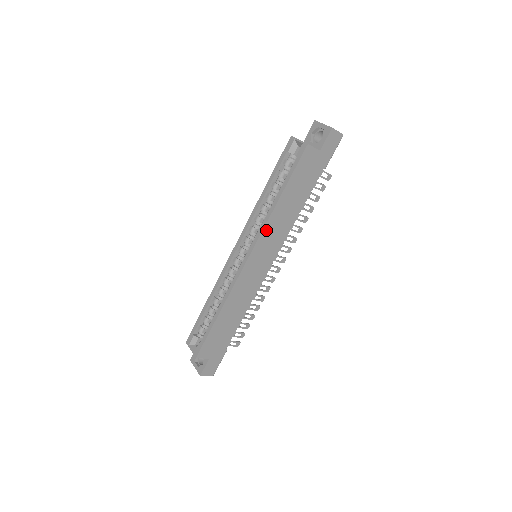
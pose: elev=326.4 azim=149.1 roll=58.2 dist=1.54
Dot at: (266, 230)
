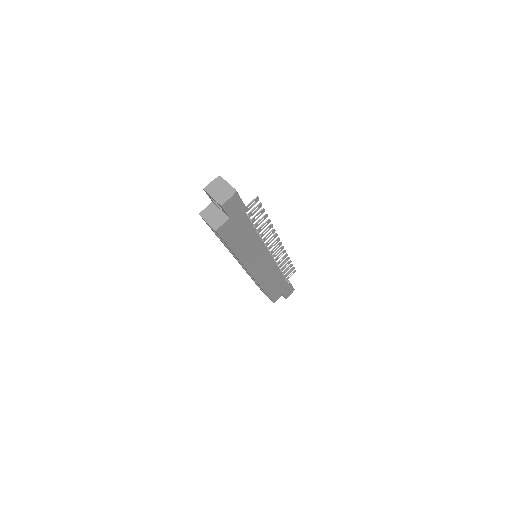
Dot at: (245, 262)
